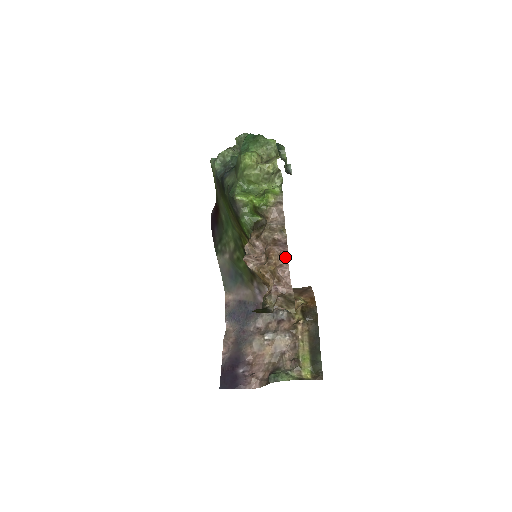
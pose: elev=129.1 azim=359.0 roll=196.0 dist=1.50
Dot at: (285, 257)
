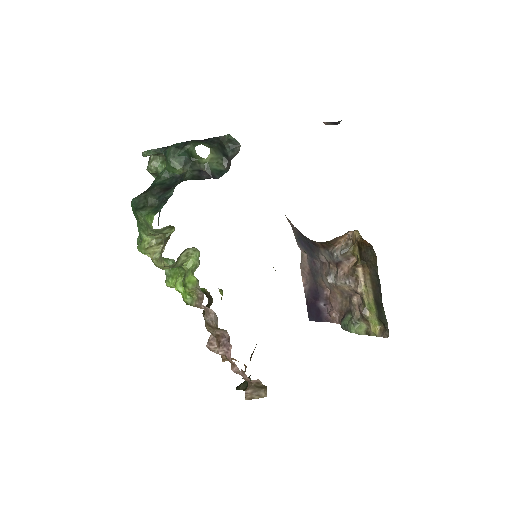
Dot at: occluded
